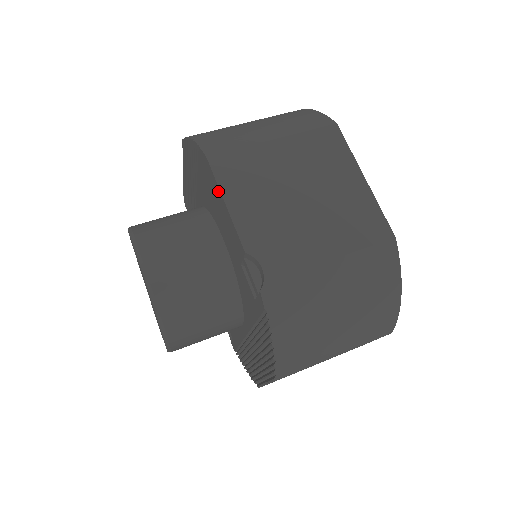
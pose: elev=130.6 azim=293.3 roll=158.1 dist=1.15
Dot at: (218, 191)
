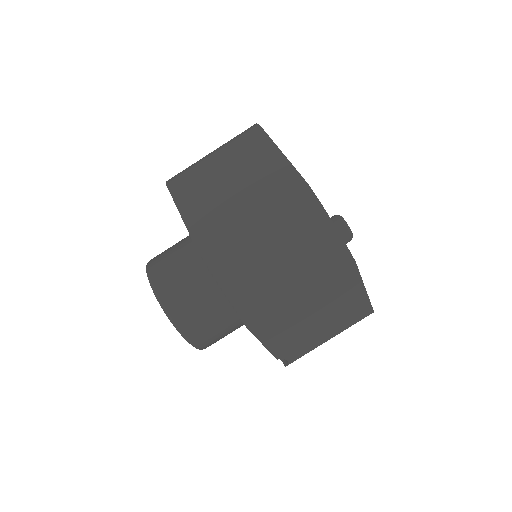
Dot at: occluded
